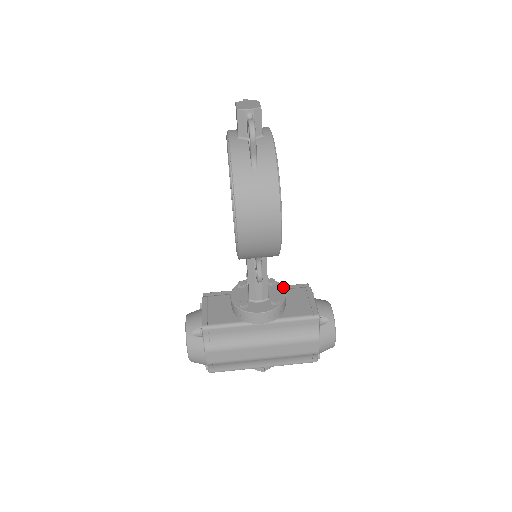
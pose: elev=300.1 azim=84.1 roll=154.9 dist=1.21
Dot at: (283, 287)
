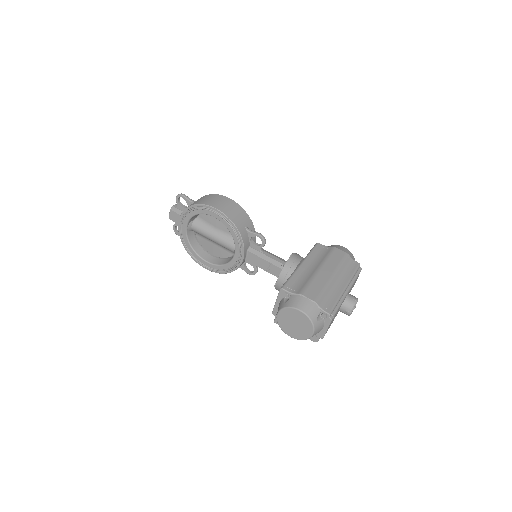
Dot at: occluded
